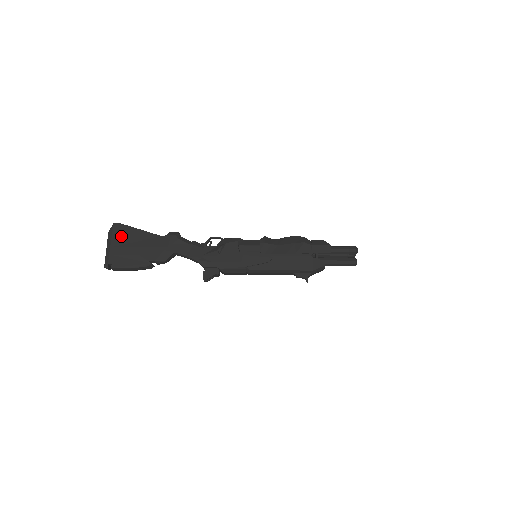
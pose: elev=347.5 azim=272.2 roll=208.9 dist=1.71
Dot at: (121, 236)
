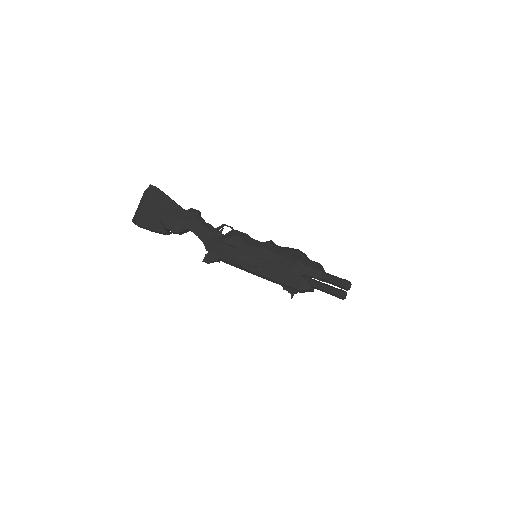
Dot at: (152, 198)
